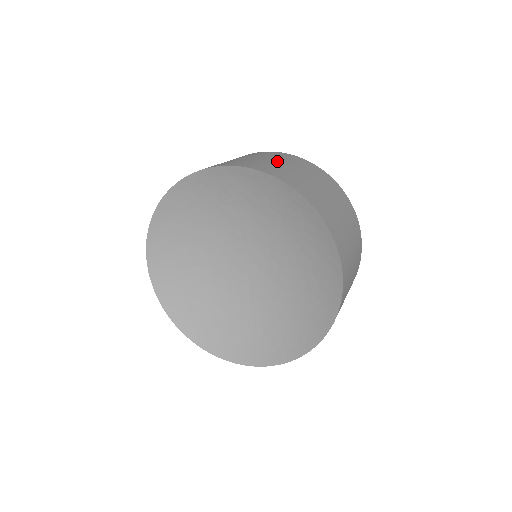
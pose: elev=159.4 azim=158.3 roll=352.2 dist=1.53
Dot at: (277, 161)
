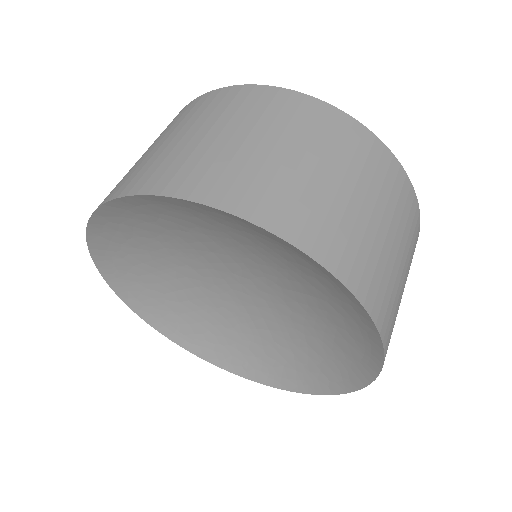
Dot at: (225, 133)
